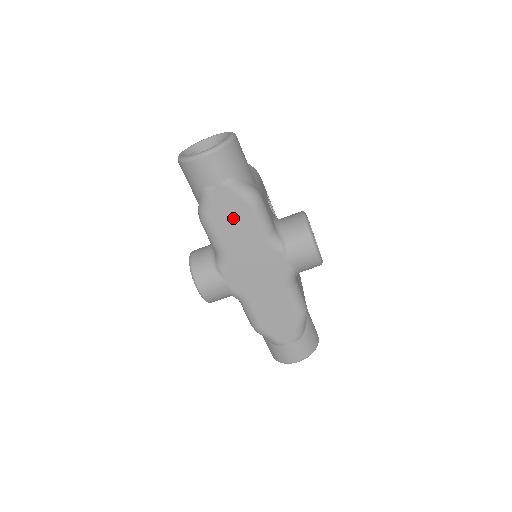
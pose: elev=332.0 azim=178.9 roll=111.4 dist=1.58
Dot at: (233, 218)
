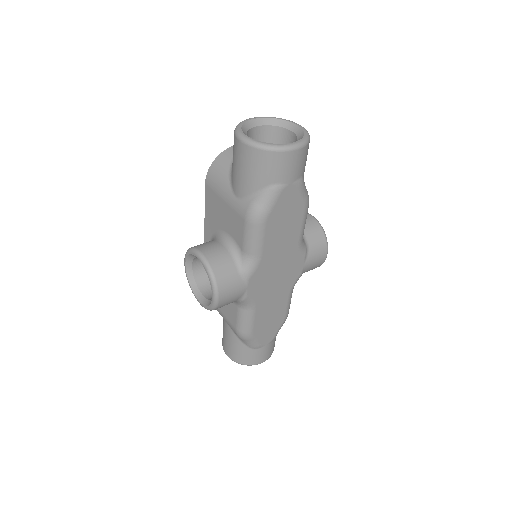
Dot at: (286, 220)
